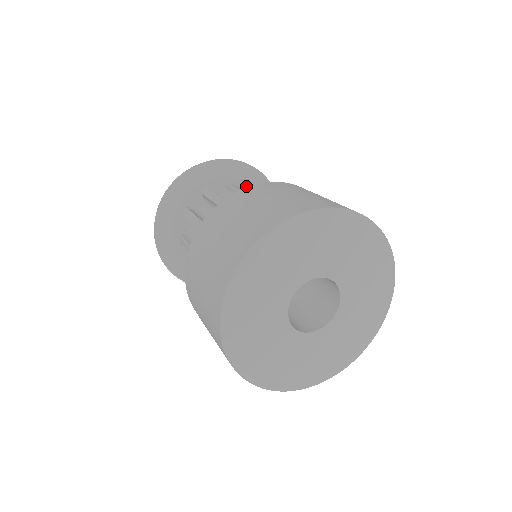
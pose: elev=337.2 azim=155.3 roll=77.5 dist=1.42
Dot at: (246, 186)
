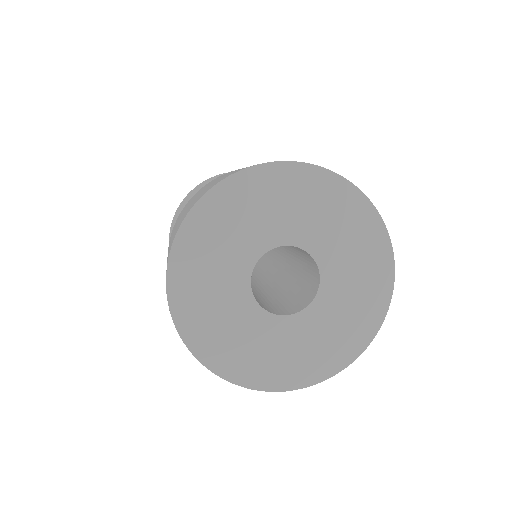
Dot at: occluded
